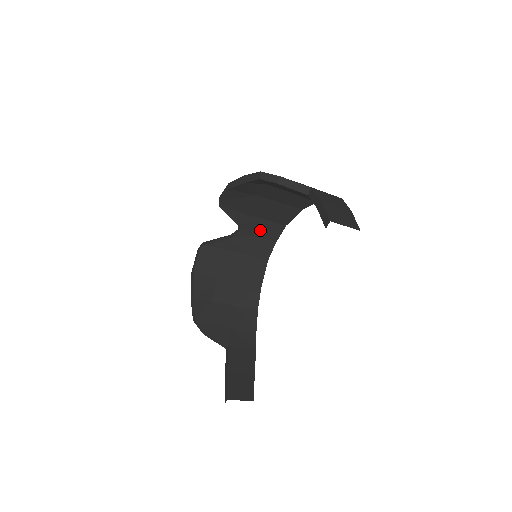
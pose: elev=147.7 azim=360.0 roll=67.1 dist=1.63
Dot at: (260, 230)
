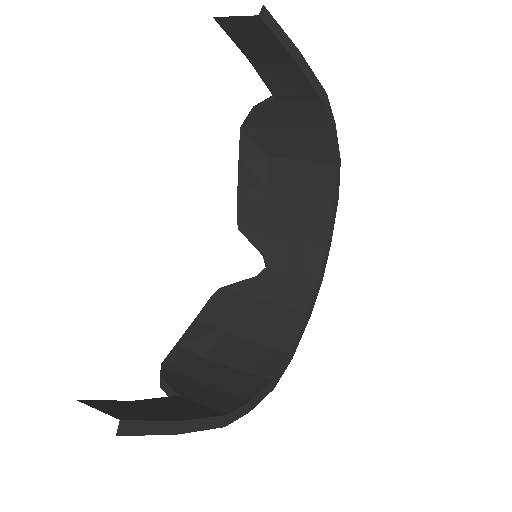
Dot at: (293, 260)
